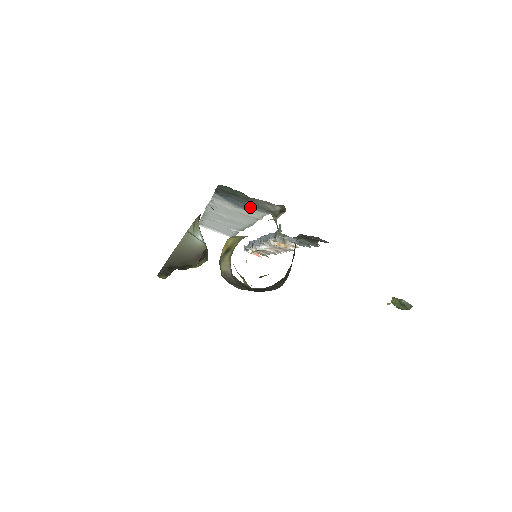
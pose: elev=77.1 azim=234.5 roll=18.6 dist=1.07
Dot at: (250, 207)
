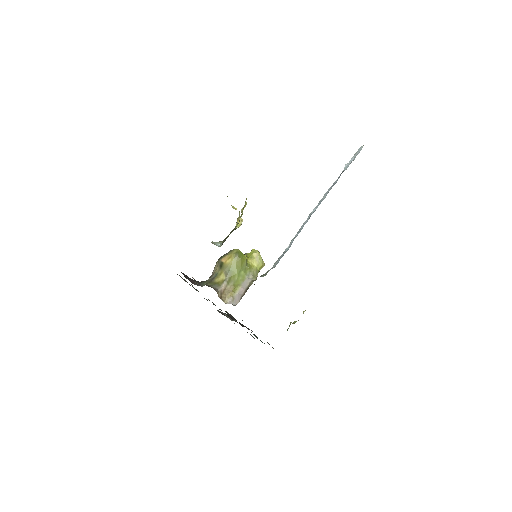
Dot at: occluded
